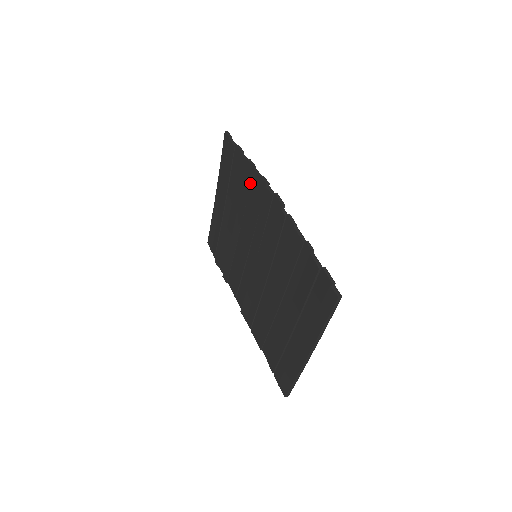
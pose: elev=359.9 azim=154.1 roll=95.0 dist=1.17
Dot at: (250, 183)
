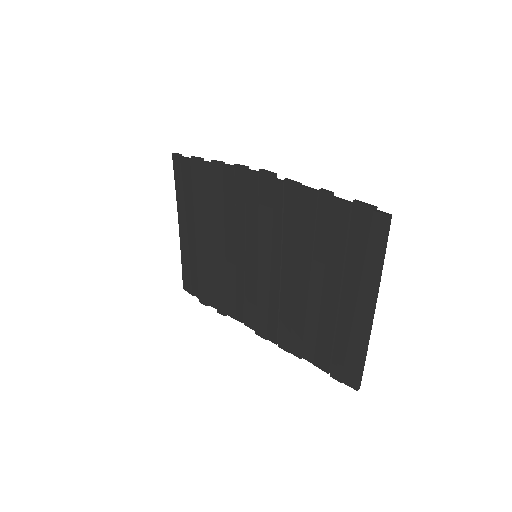
Dot at: (223, 182)
